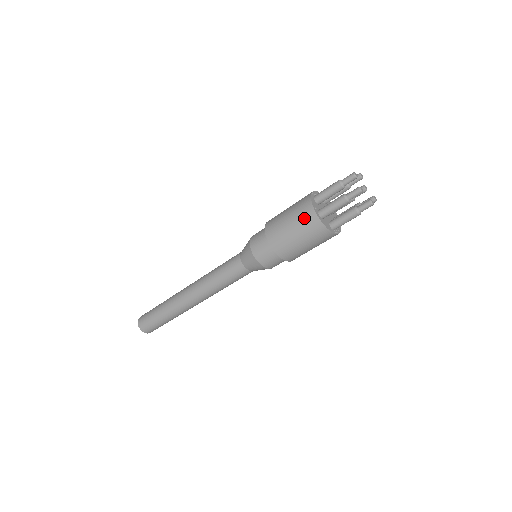
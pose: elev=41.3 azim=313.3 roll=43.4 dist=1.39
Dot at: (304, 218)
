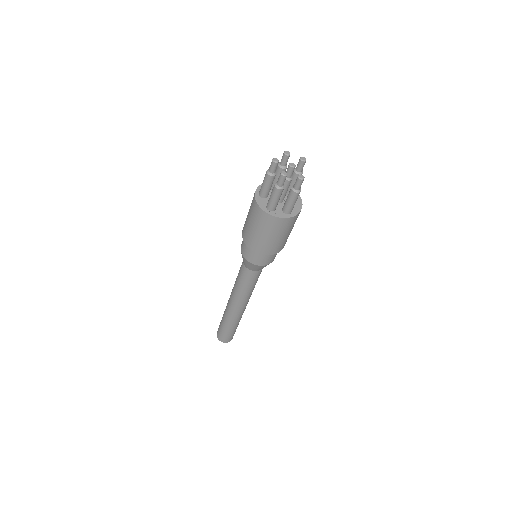
Dot at: occluded
